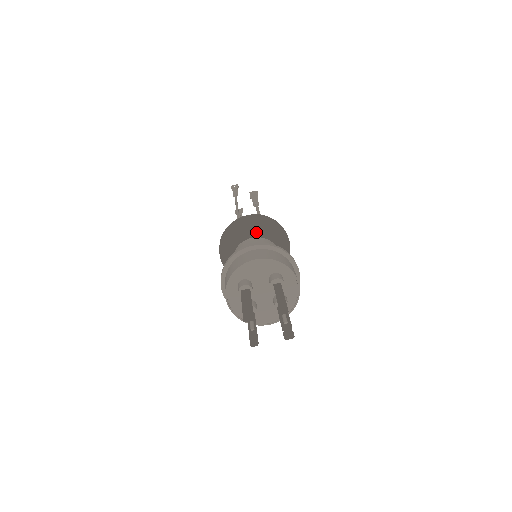
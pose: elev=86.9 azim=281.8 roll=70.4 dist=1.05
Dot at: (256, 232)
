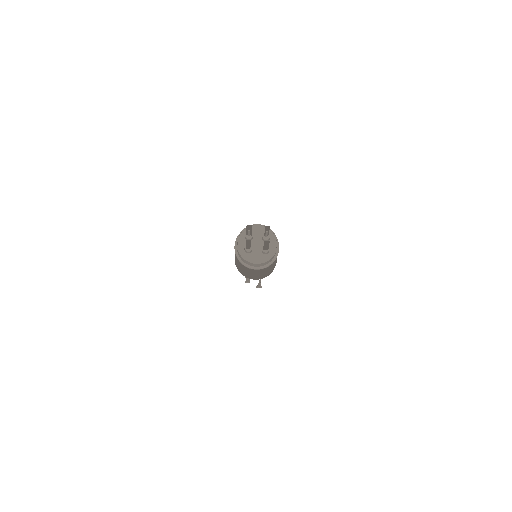
Dot at: occluded
